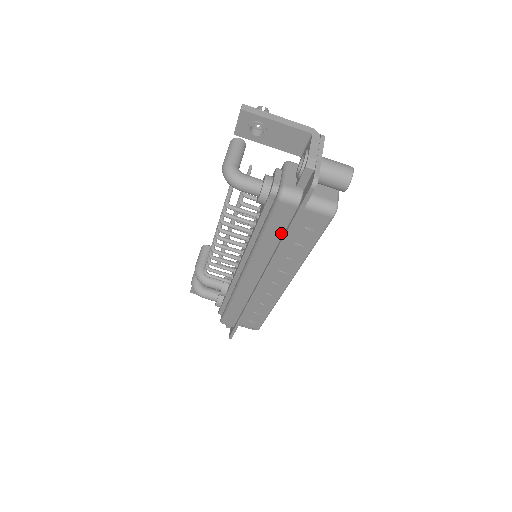
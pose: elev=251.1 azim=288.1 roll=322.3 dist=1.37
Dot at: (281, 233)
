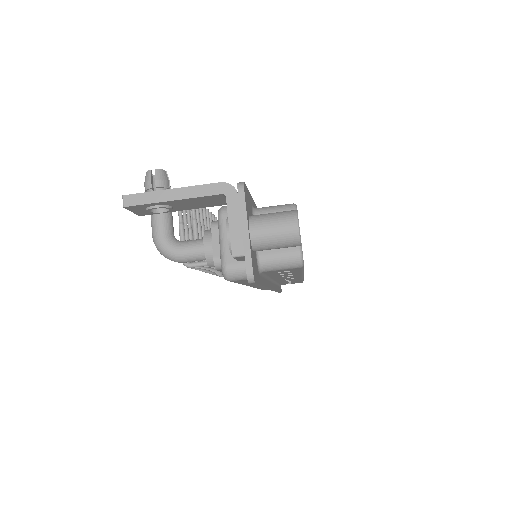
Dot at: occluded
